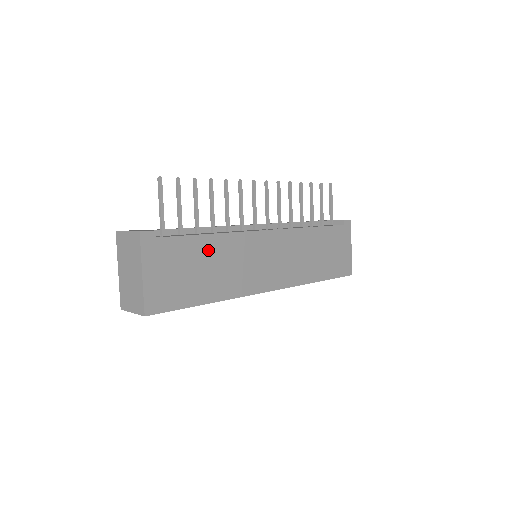
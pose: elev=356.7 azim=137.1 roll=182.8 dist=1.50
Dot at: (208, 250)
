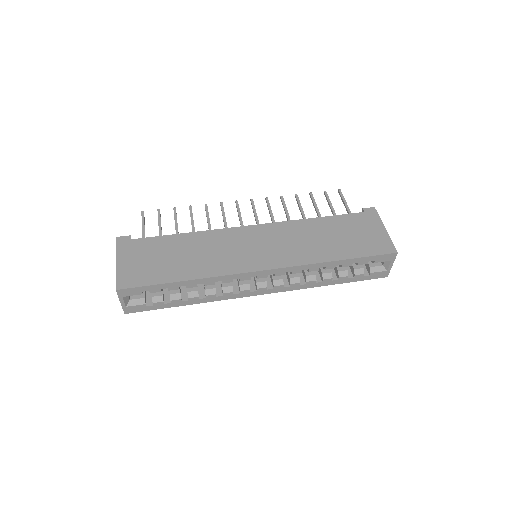
Dot at: (182, 244)
